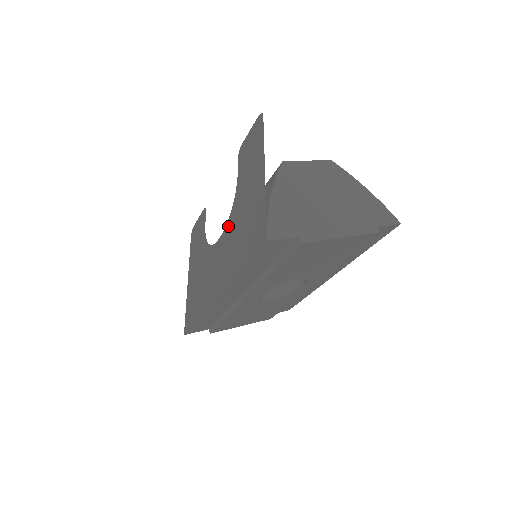
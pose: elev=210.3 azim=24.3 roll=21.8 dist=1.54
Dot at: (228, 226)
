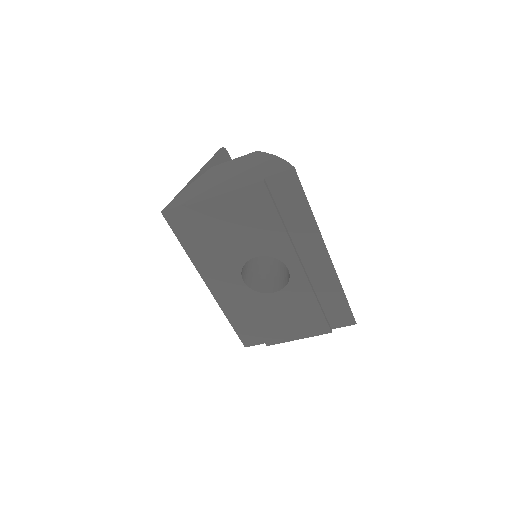
Dot at: occluded
